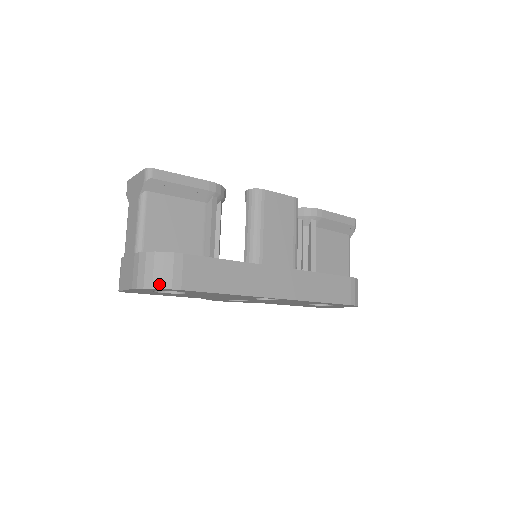
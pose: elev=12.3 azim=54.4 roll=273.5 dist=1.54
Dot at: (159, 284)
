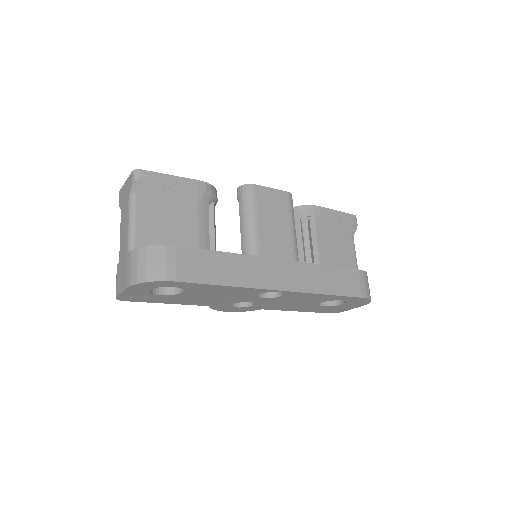
Dot at: (152, 277)
